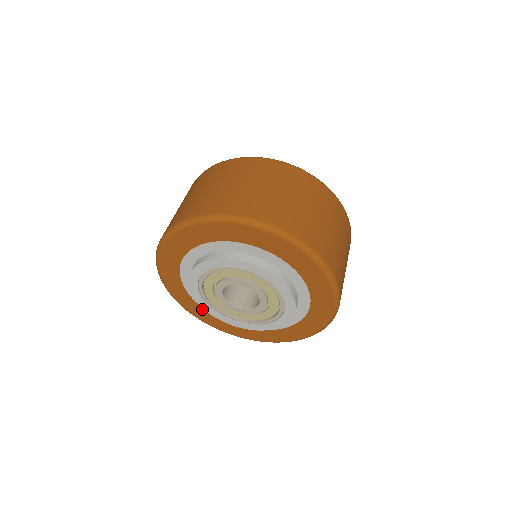
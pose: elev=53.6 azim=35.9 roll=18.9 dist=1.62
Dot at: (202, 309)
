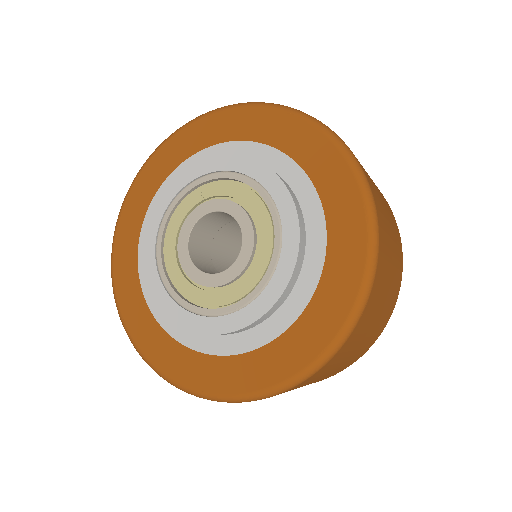
Dot at: (136, 275)
